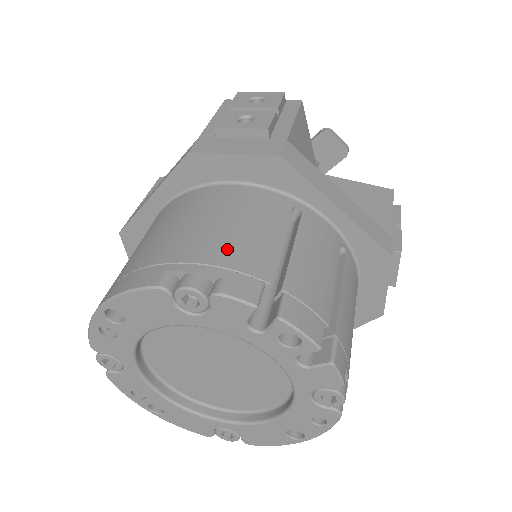
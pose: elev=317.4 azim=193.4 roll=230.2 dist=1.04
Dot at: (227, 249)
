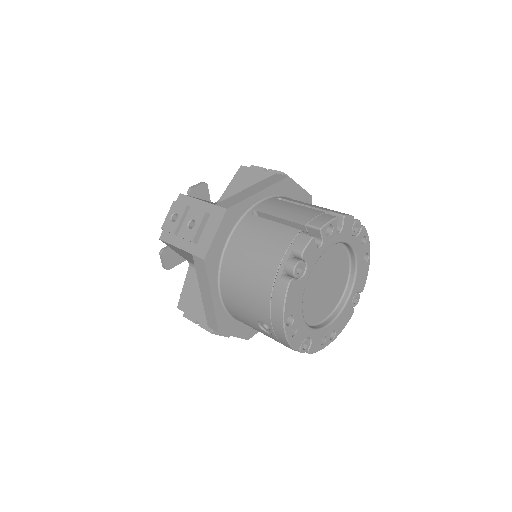
Dot at: (276, 247)
